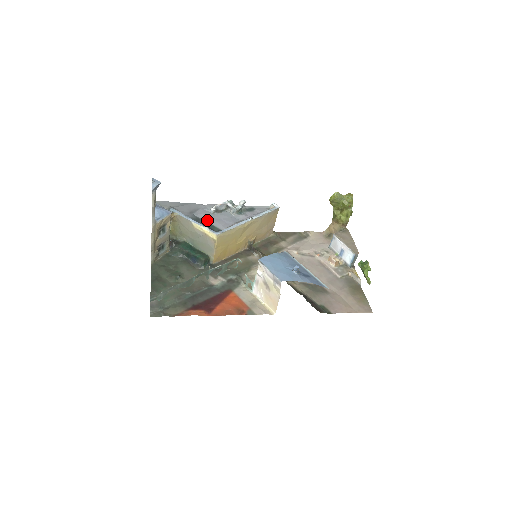
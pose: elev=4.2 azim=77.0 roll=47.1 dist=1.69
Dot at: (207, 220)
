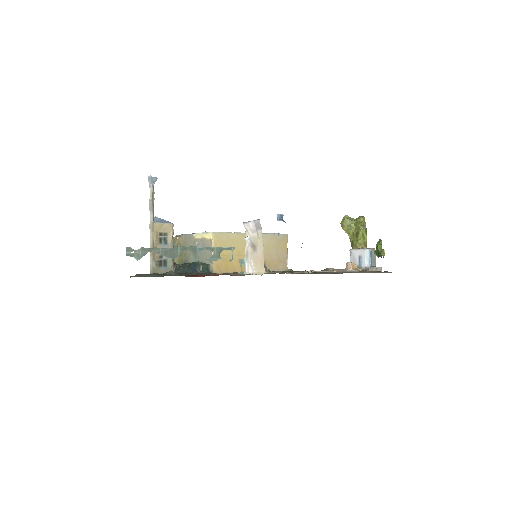
Dot at: occluded
